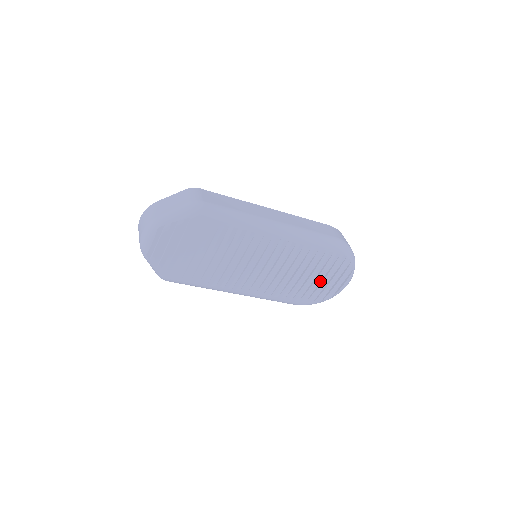
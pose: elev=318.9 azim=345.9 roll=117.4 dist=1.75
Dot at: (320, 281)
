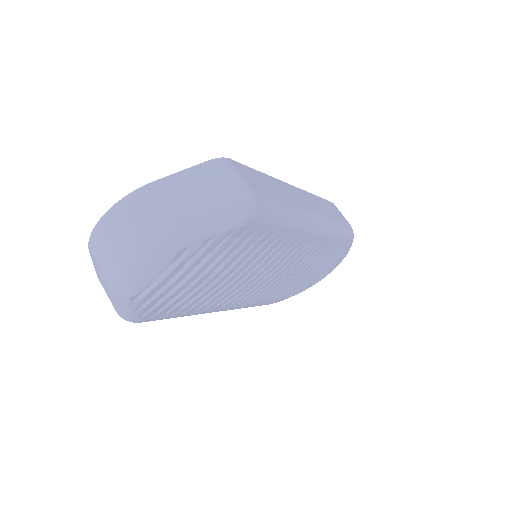
Dot at: occluded
